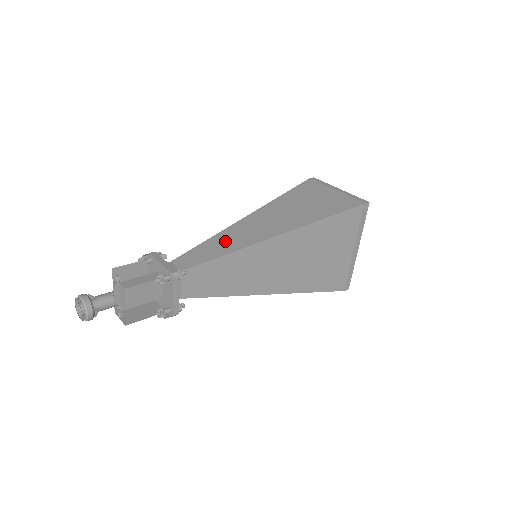
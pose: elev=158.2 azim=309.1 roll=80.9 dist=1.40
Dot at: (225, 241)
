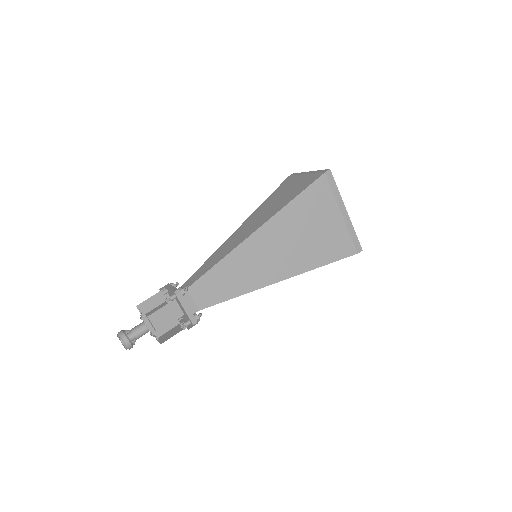
Dot at: (219, 254)
